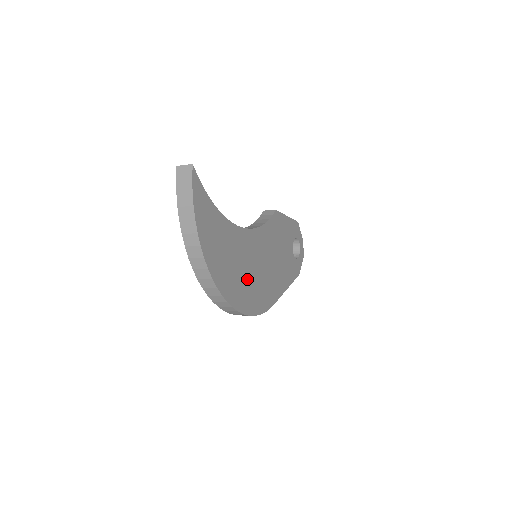
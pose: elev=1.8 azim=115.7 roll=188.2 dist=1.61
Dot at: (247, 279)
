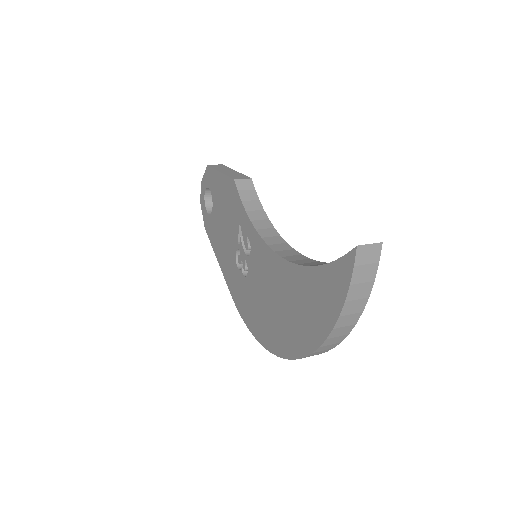
Dot at: occluded
